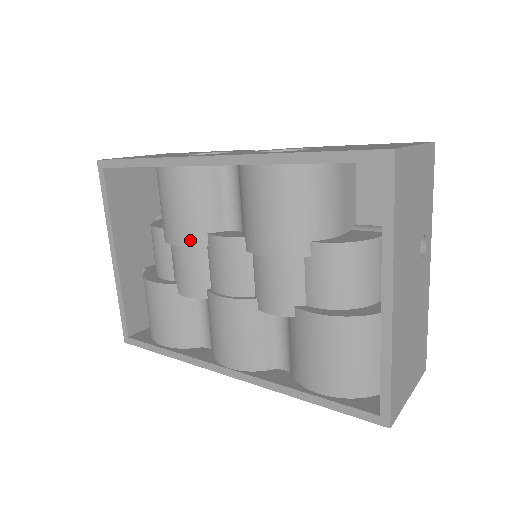
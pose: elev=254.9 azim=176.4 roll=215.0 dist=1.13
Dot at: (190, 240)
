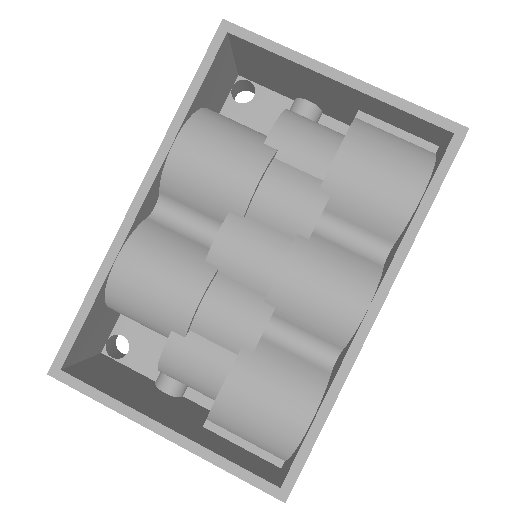
Dot at: (201, 282)
